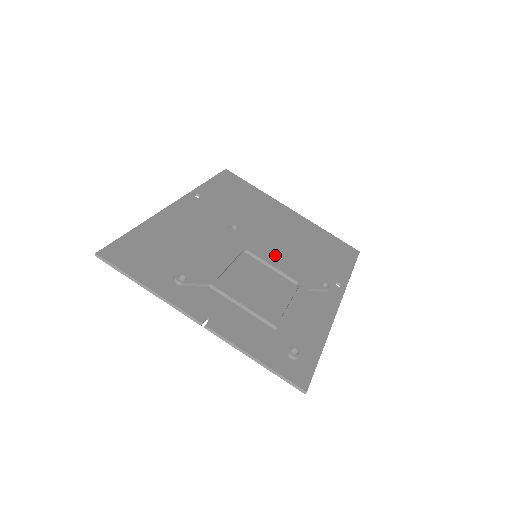
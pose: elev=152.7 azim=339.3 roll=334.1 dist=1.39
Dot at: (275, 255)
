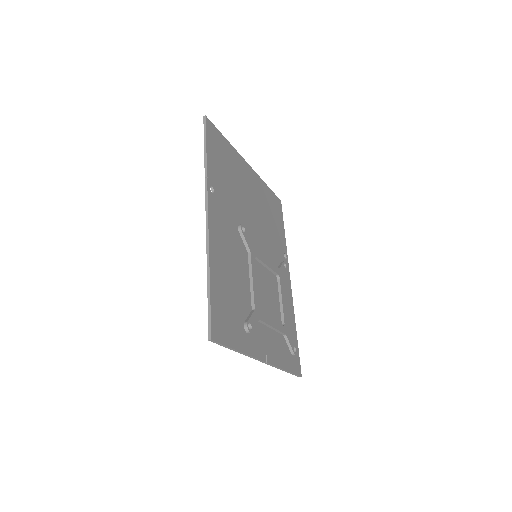
Dot at: (262, 246)
